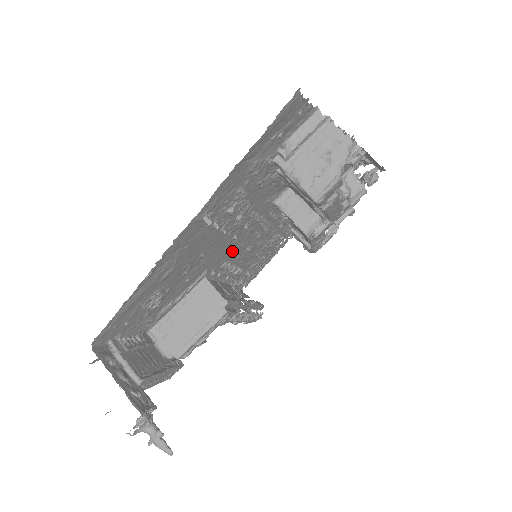
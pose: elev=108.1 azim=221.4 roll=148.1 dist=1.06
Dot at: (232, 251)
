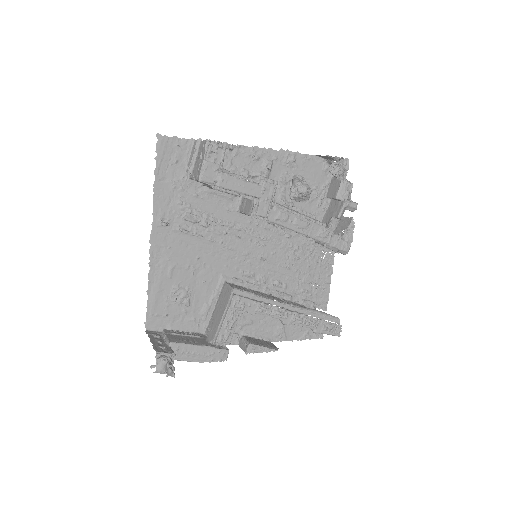
Dot at: (239, 259)
